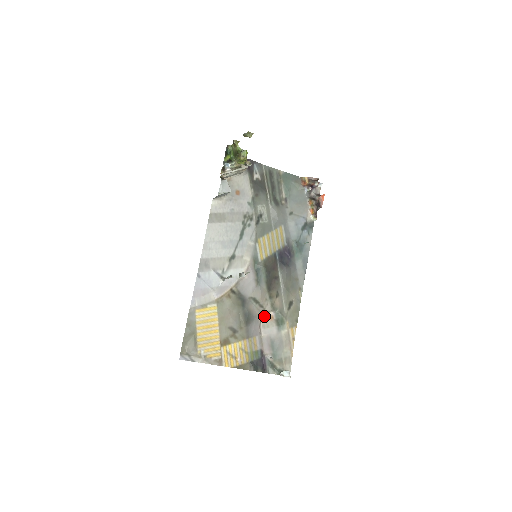
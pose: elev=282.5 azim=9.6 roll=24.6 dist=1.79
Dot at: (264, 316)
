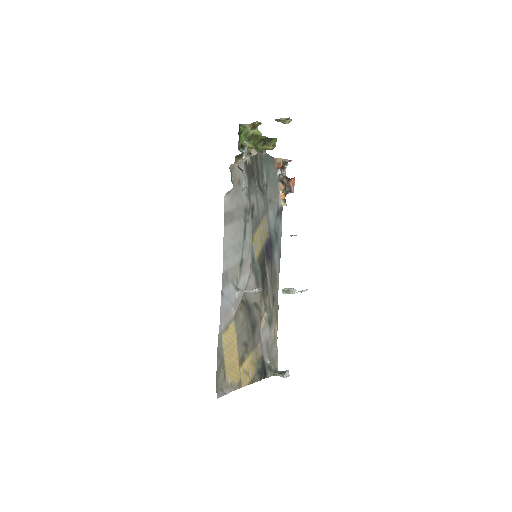
Dot at: (262, 320)
